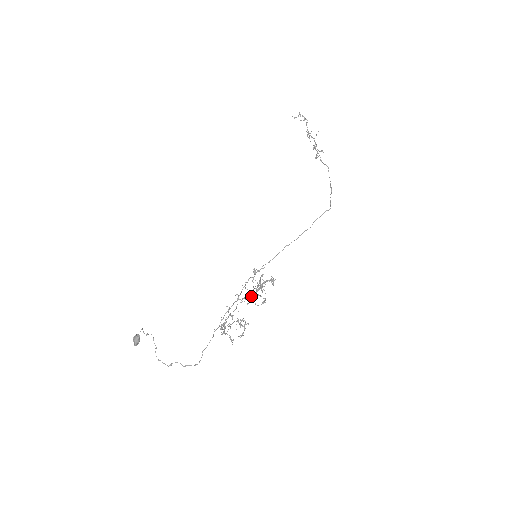
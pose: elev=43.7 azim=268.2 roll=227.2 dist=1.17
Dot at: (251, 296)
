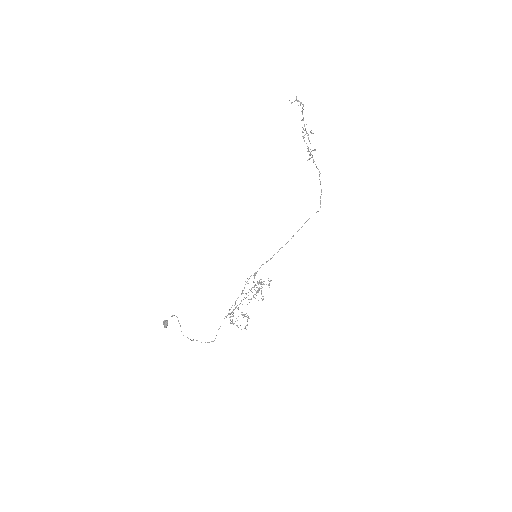
Dot at: occluded
